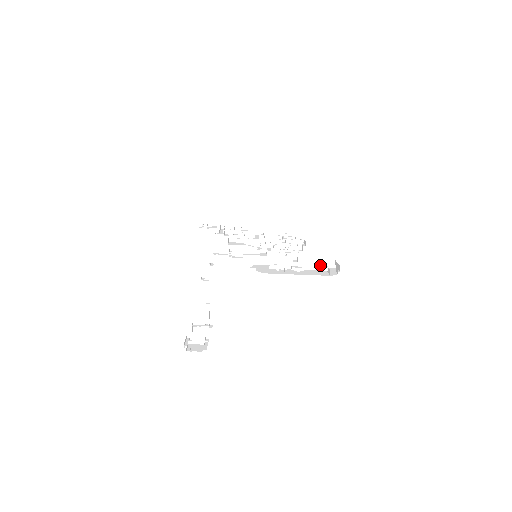
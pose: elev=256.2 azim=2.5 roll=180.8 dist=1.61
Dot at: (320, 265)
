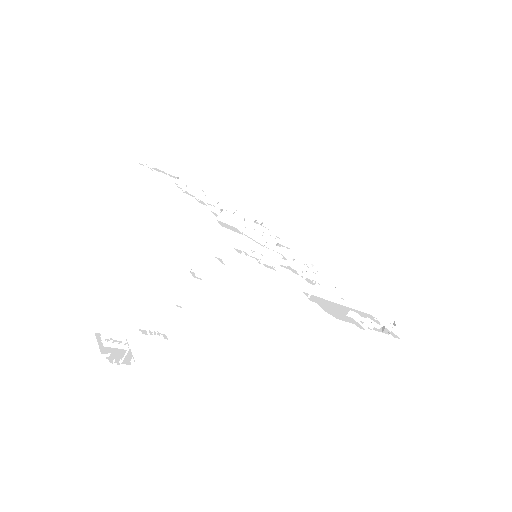
Dot at: occluded
